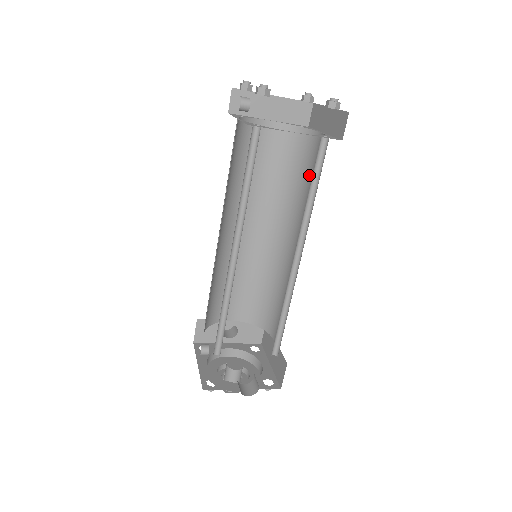
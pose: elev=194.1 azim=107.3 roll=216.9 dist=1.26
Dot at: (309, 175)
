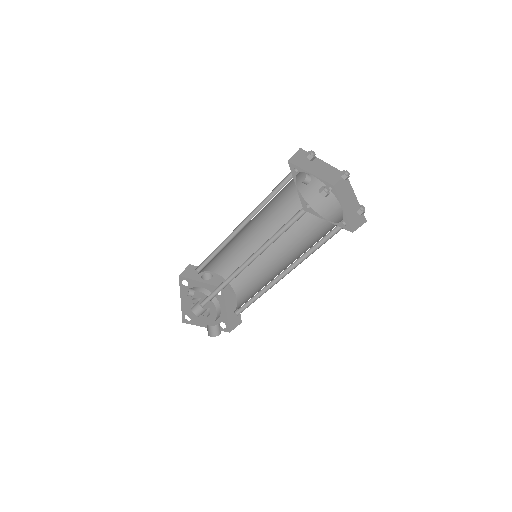
Dot at: (318, 224)
